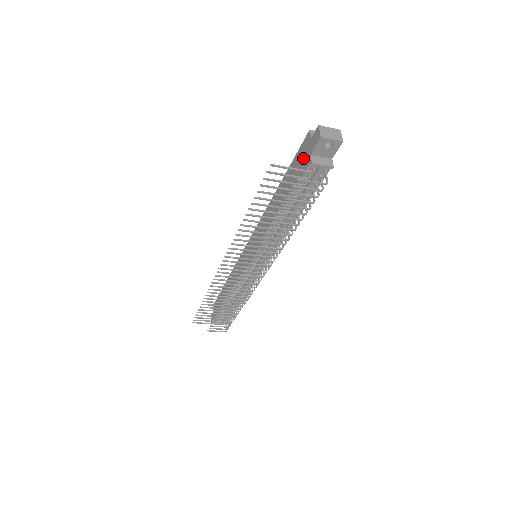
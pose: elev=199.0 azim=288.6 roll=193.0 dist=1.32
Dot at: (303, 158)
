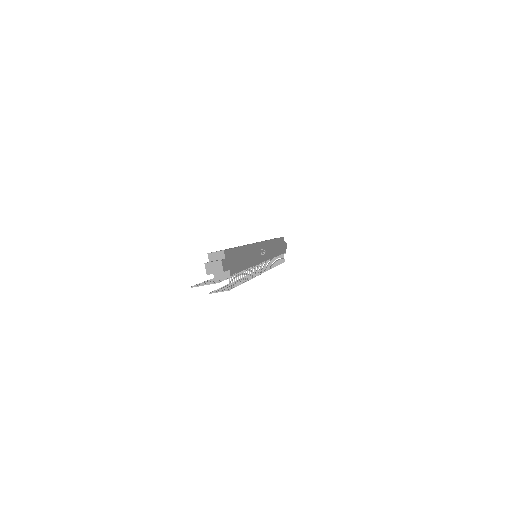
Dot at: occluded
